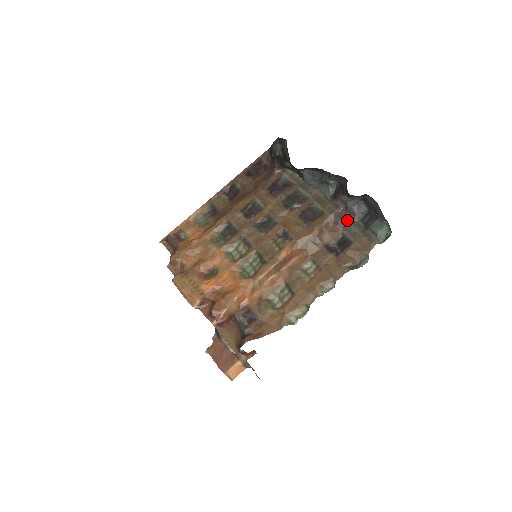
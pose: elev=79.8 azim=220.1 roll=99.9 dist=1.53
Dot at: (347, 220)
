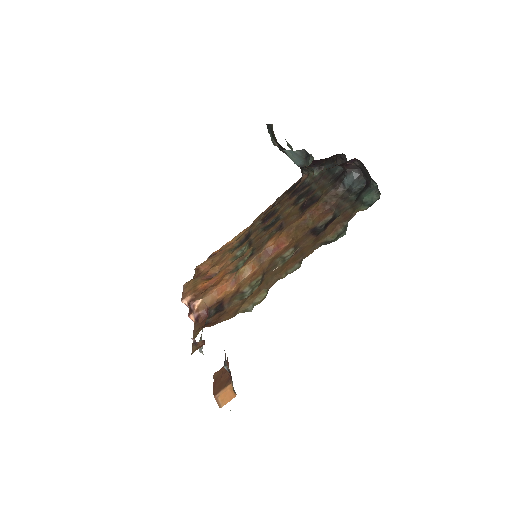
Dot at: (342, 198)
